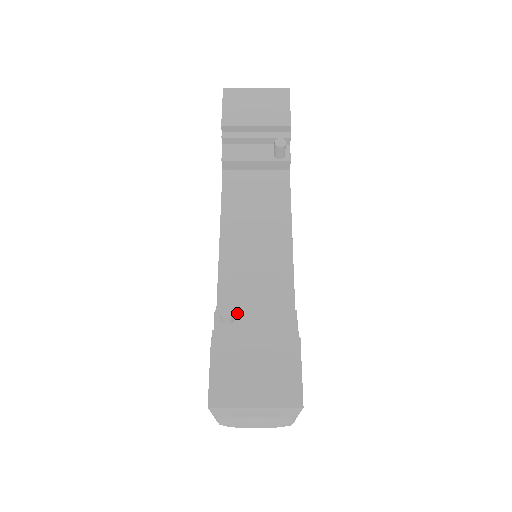
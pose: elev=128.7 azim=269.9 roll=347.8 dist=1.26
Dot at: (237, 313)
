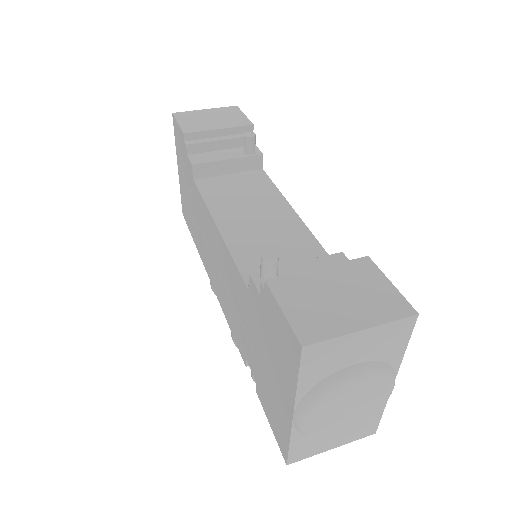
Dot at: occluded
